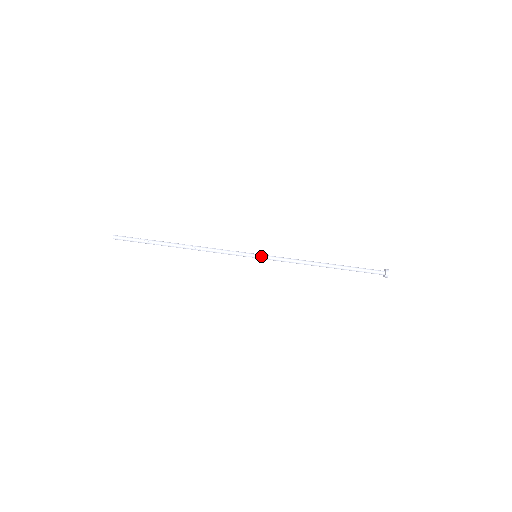
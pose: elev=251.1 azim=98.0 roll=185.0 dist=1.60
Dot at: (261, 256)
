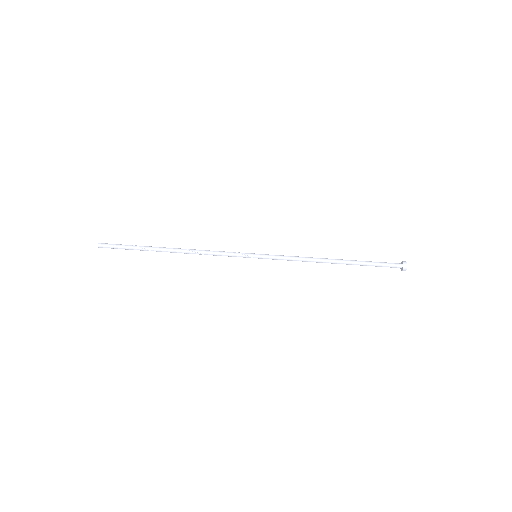
Dot at: (262, 254)
